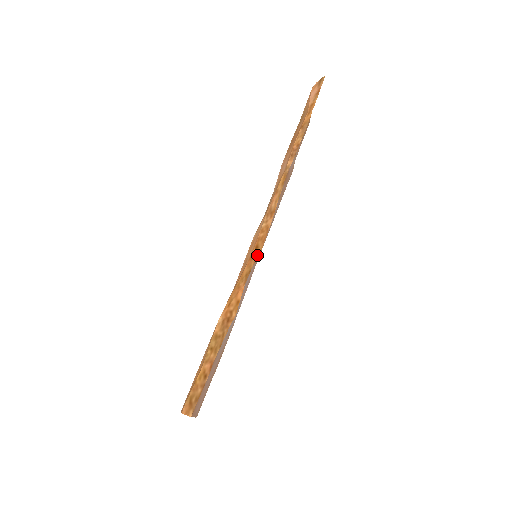
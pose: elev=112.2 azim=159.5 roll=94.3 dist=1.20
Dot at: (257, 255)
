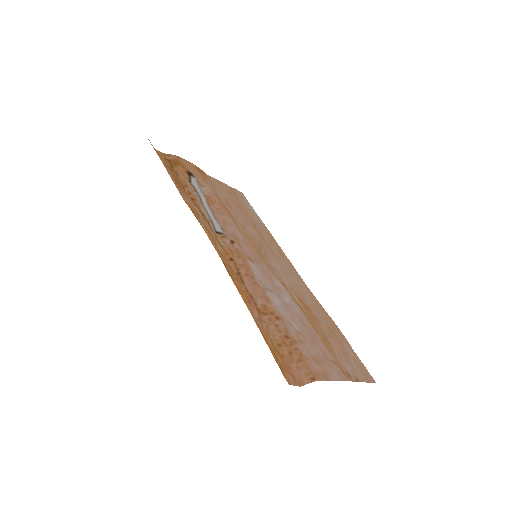
Dot at: occluded
